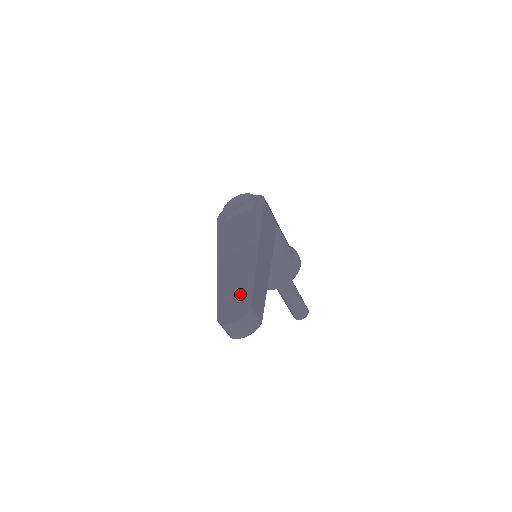
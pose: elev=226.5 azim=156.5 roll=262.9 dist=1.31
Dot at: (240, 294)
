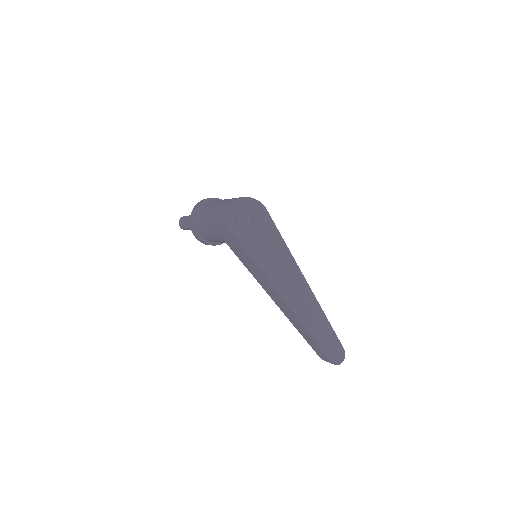
Dot at: (331, 339)
